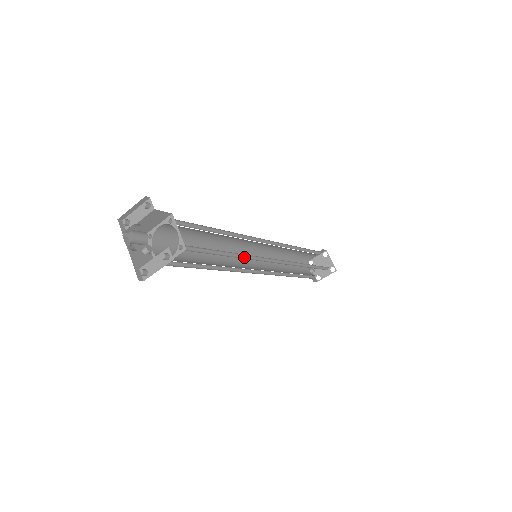
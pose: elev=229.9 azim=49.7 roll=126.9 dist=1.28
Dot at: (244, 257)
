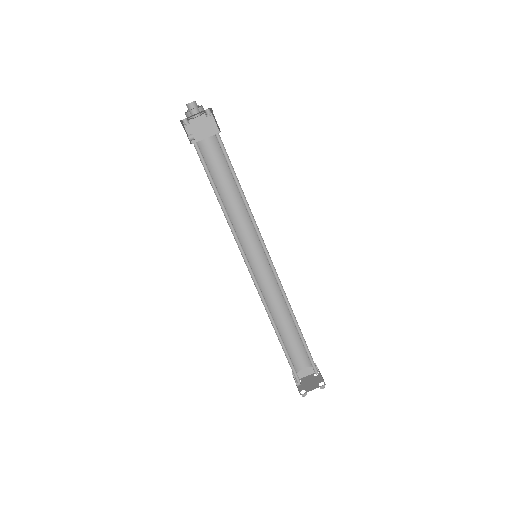
Dot at: (250, 218)
